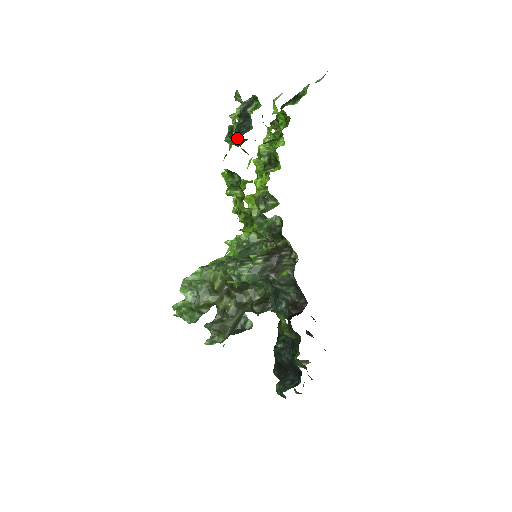
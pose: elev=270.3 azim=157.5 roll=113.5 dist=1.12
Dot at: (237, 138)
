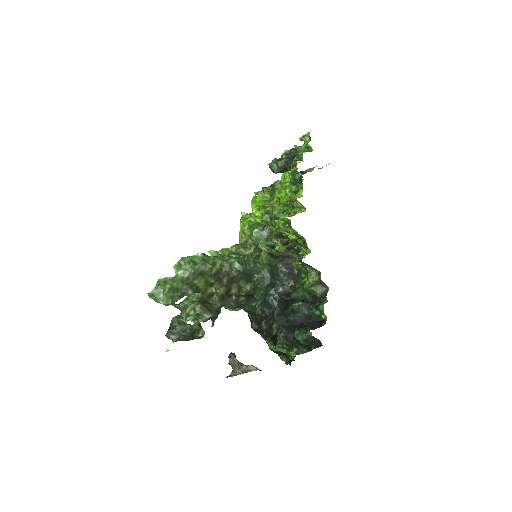
Dot at: (283, 165)
